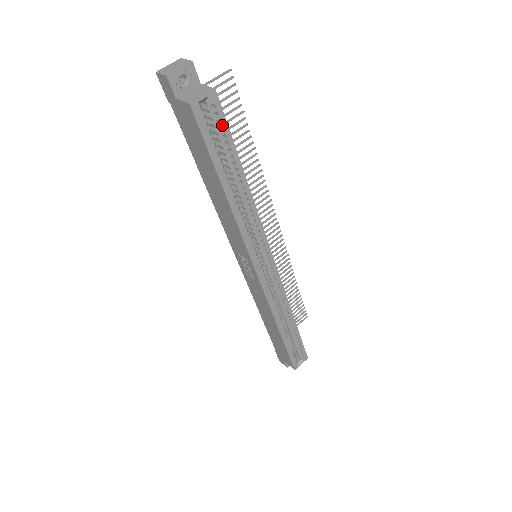
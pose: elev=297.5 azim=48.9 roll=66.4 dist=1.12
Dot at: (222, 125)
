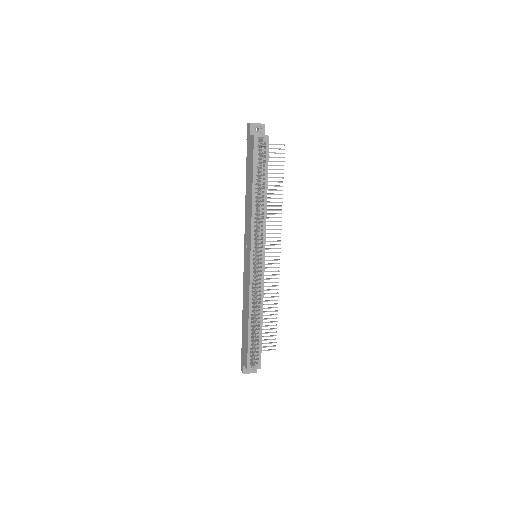
Dot at: (266, 155)
